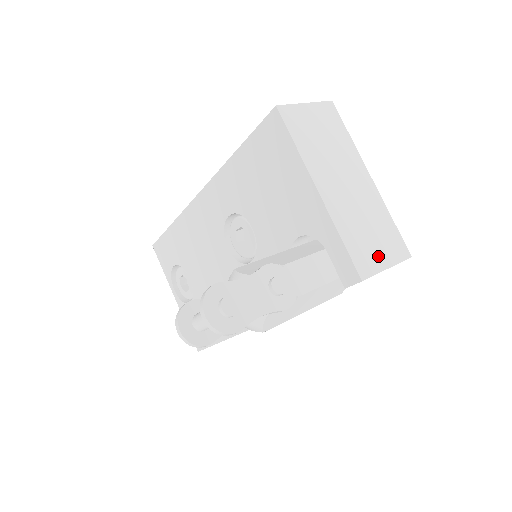
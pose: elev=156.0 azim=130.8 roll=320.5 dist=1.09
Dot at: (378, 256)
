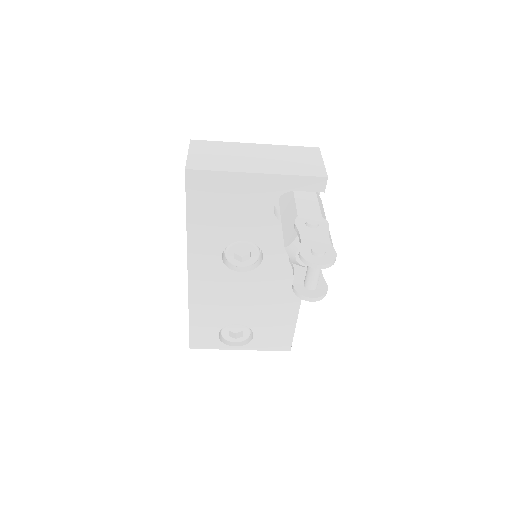
Dot at: (313, 163)
